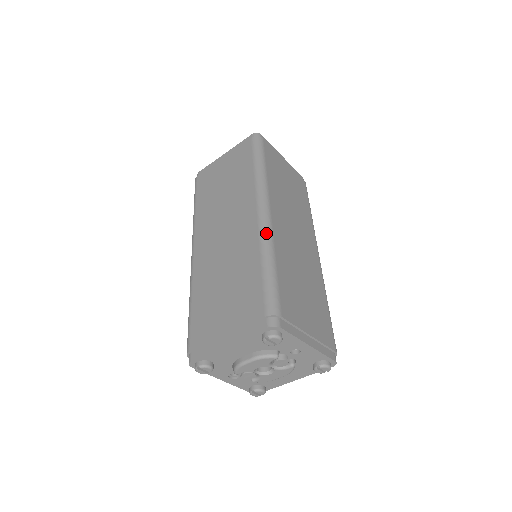
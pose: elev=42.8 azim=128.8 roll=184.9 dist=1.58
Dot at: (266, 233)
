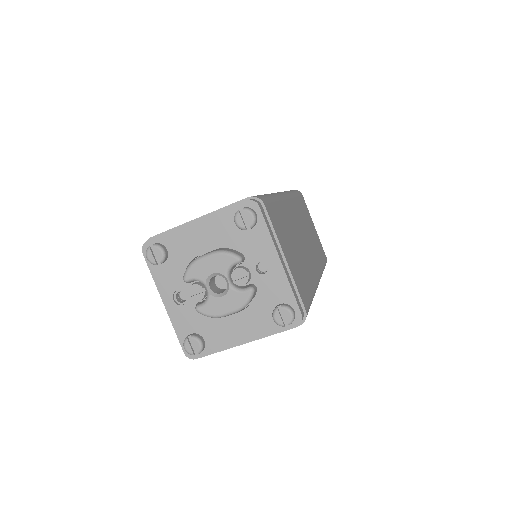
Dot at: (278, 194)
